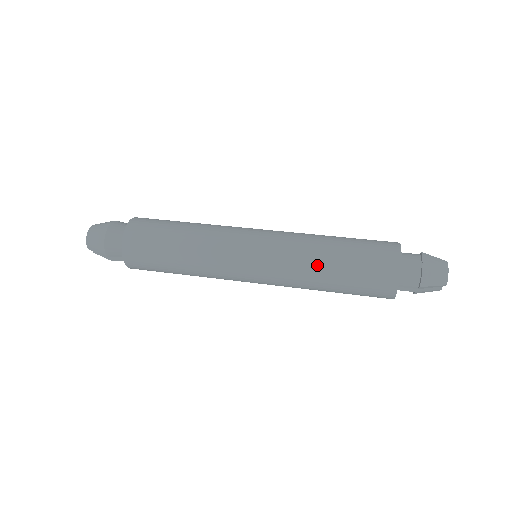
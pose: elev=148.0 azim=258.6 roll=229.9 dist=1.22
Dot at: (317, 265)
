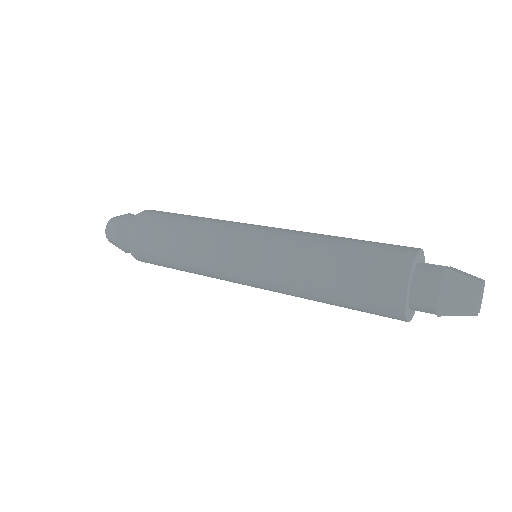
Dot at: (307, 282)
